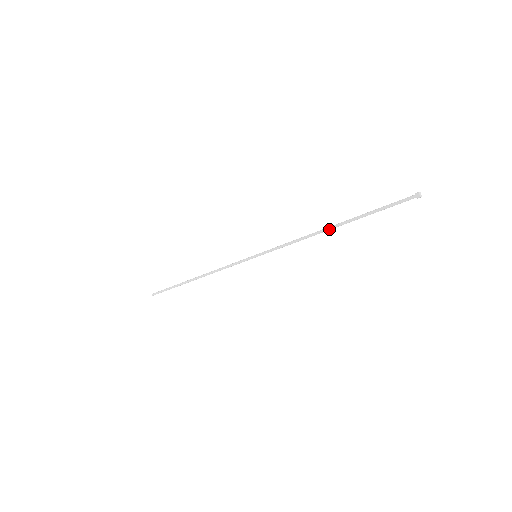
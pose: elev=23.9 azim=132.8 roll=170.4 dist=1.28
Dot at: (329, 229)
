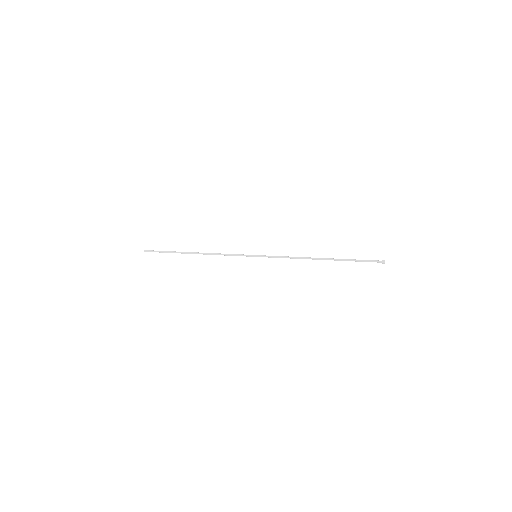
Dot at: occluded
